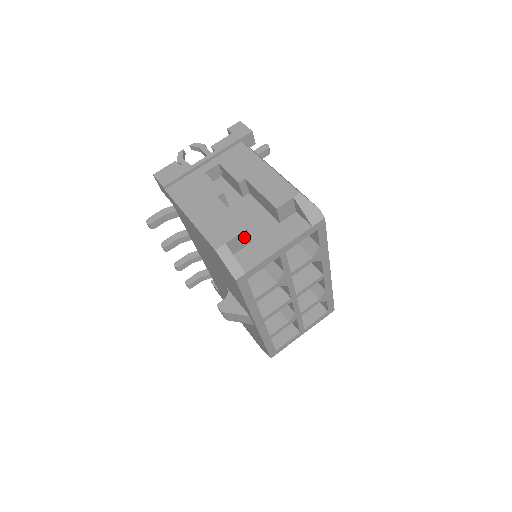
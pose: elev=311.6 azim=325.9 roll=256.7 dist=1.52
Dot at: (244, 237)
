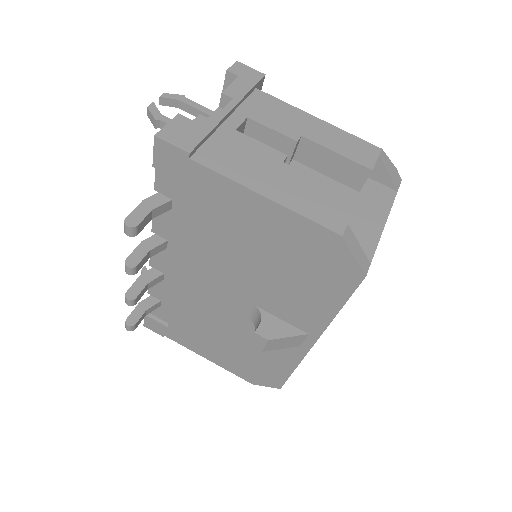
Dot at: occluded
